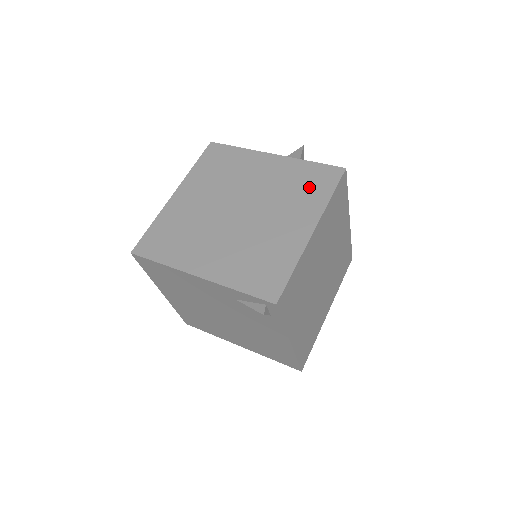
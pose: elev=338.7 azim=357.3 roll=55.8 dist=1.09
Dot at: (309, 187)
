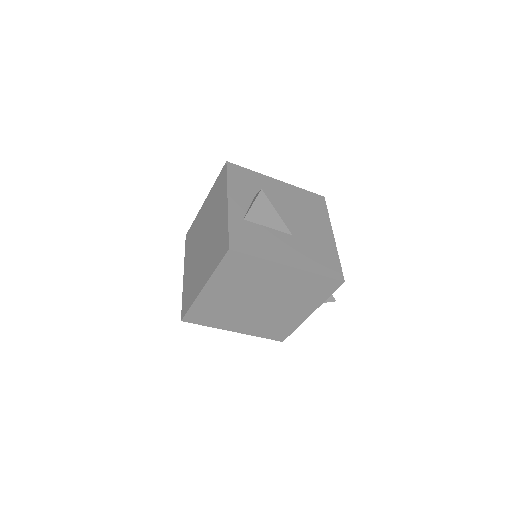
Dot at: (217, 250)
